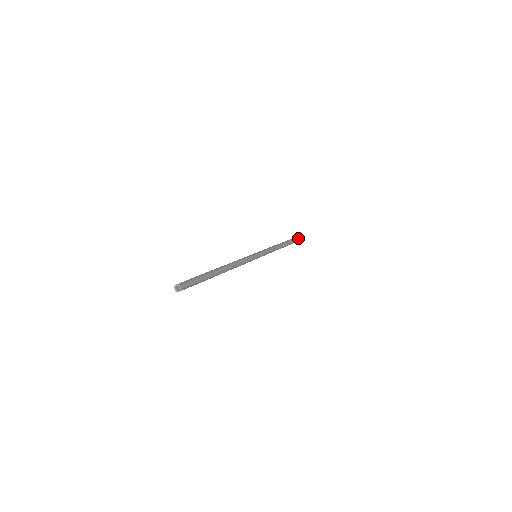
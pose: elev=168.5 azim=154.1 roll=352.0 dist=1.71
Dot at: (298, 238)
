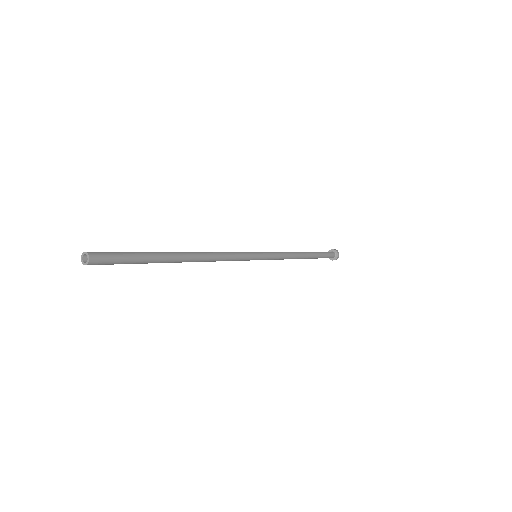
Dot at: (331, 254)
